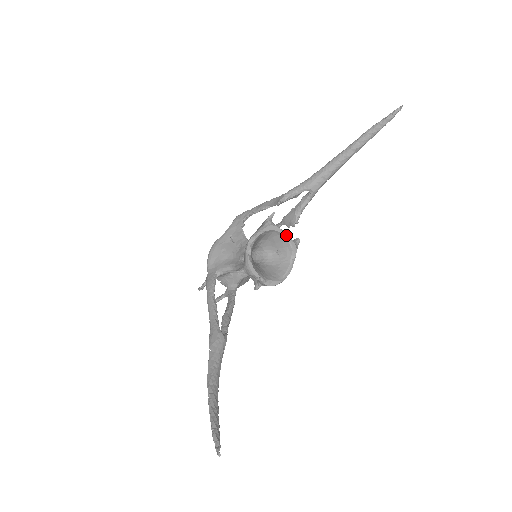
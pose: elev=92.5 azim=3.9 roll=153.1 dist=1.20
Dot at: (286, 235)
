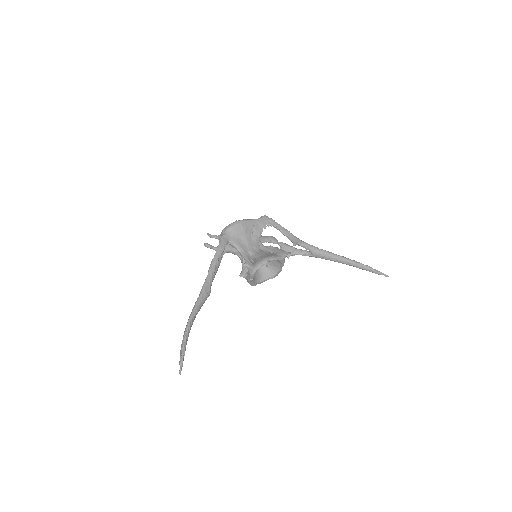
Dot at: occluded
